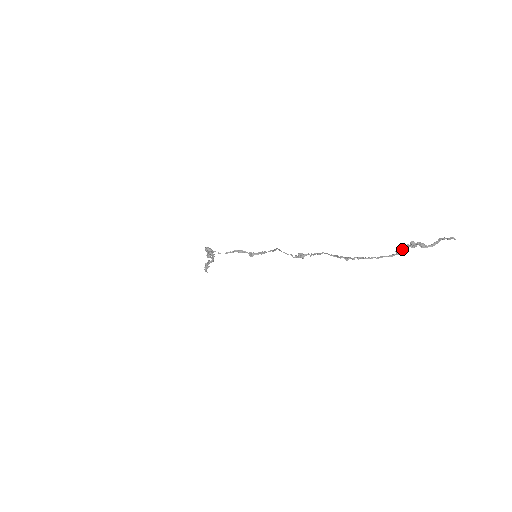
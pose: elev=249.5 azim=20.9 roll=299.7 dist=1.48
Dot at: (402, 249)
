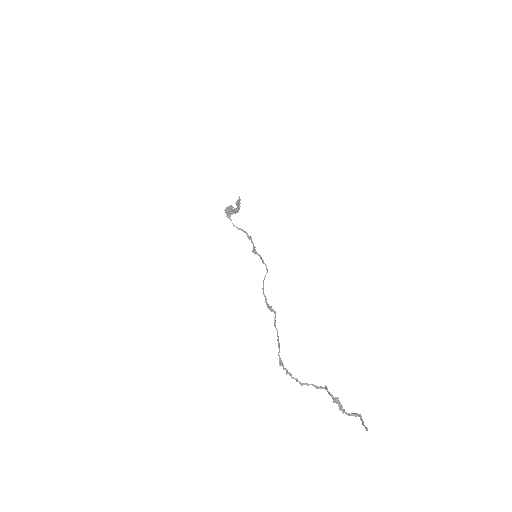
Dot at: (329, 392)
